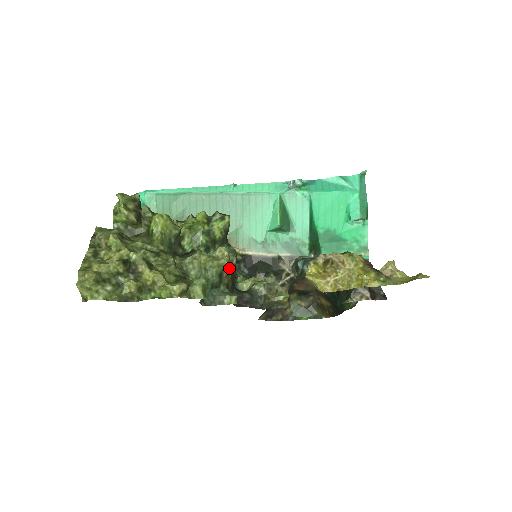
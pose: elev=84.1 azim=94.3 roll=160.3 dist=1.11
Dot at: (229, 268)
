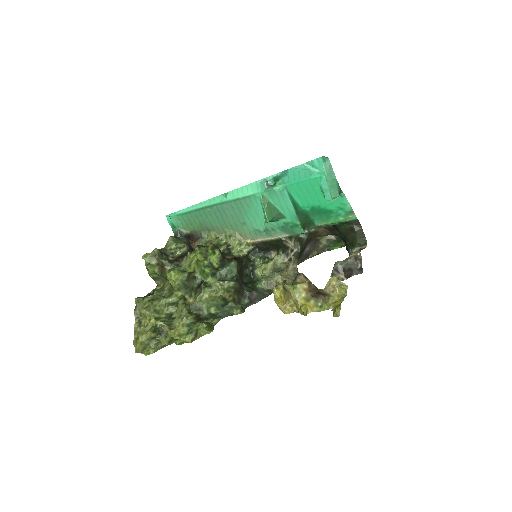
Dot at: (229, 291)
